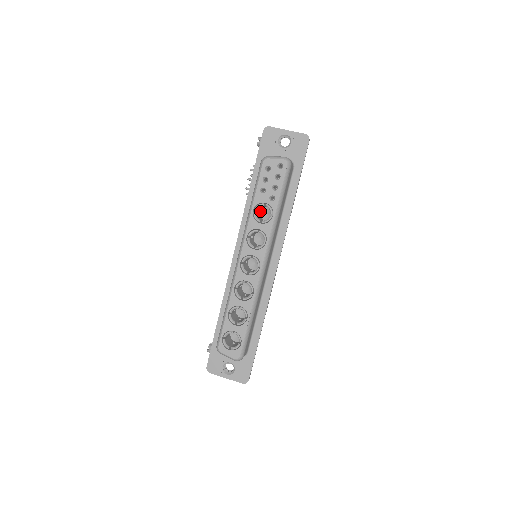
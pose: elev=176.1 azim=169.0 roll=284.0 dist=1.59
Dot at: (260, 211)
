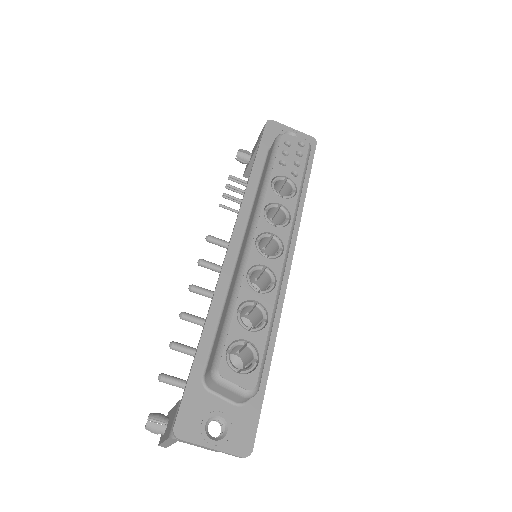
Dot at: occluded
